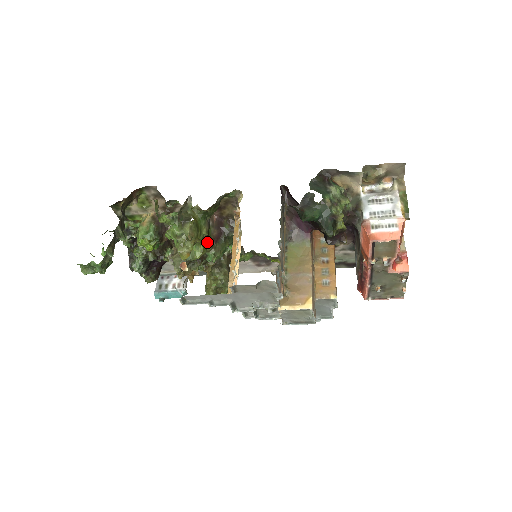
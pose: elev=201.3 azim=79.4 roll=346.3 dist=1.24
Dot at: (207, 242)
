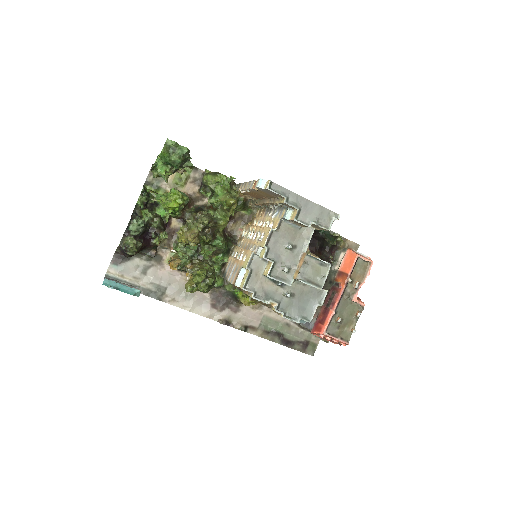
Dot at: occluded
